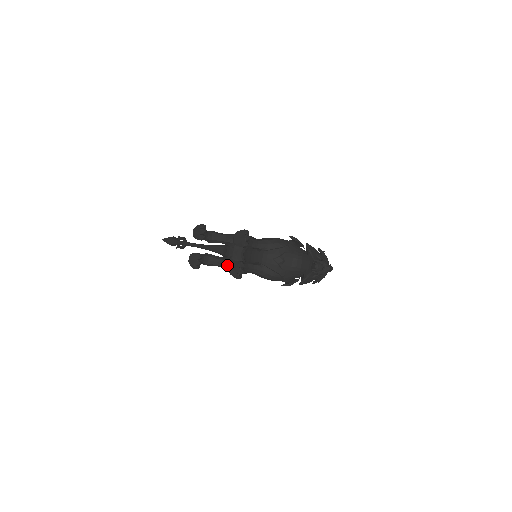
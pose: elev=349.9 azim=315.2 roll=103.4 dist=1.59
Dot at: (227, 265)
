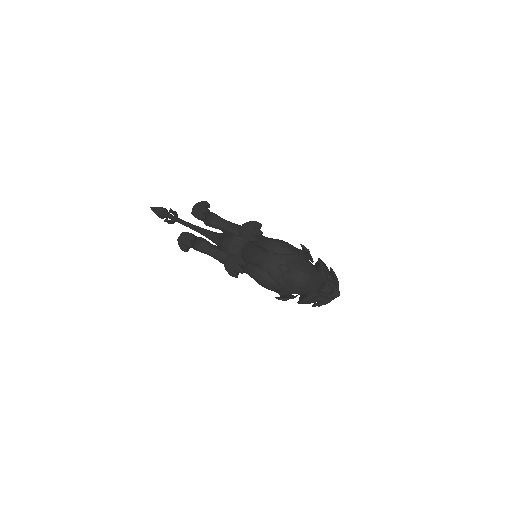
Dot at: (220, 257)
